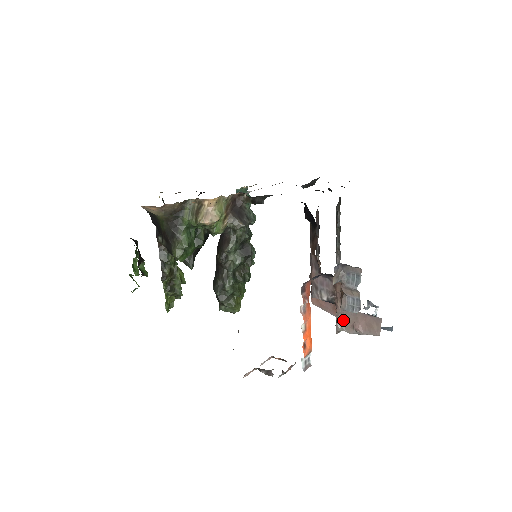
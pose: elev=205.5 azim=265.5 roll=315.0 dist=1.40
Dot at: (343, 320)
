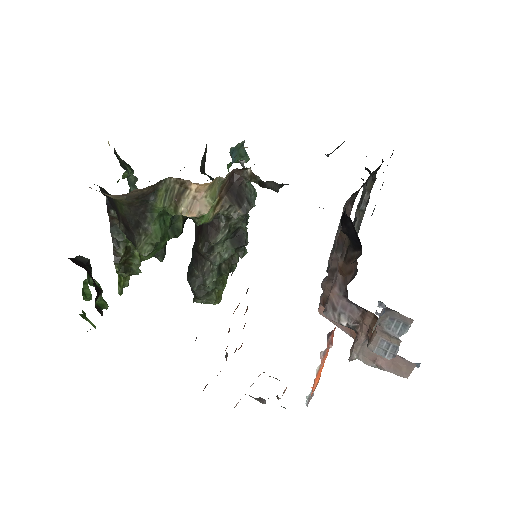
Dot at: (362, 350)
